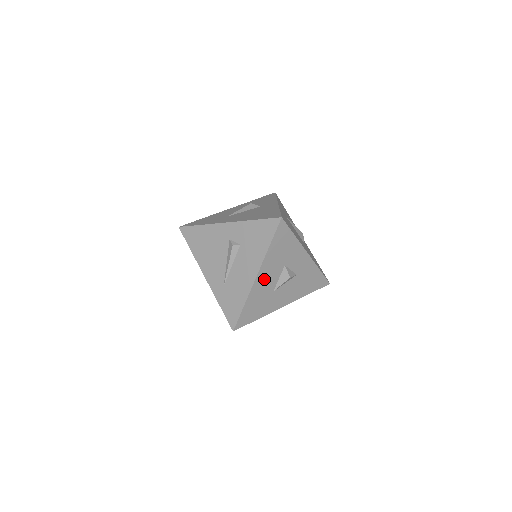
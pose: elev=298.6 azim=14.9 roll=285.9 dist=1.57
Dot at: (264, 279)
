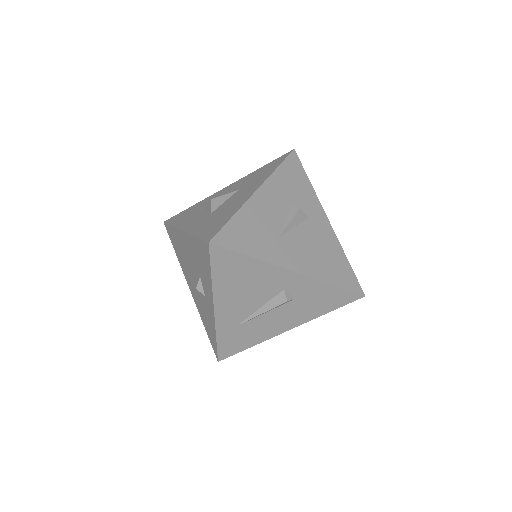
Dot at: occluded
